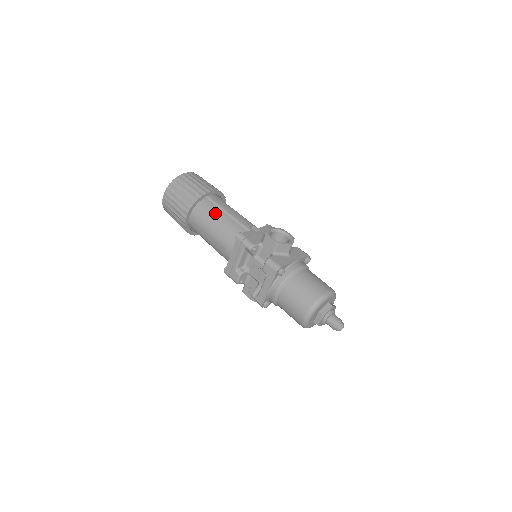
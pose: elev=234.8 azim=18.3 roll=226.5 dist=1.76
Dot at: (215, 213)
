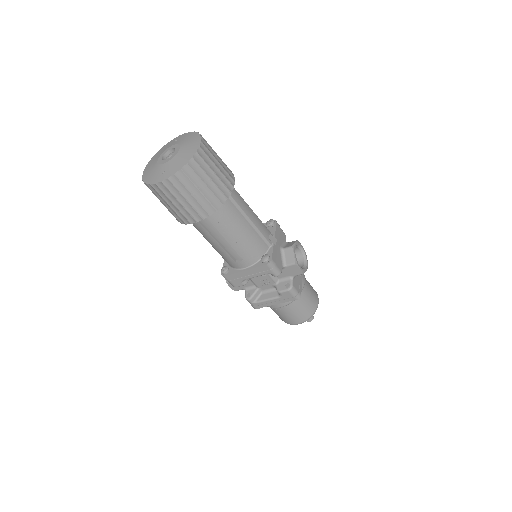
Dot at: (237, 220)
